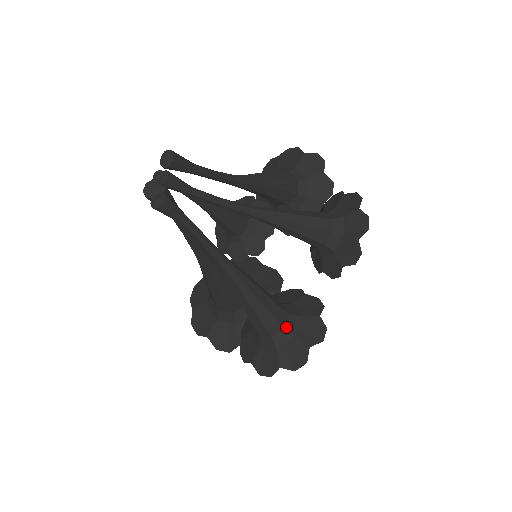
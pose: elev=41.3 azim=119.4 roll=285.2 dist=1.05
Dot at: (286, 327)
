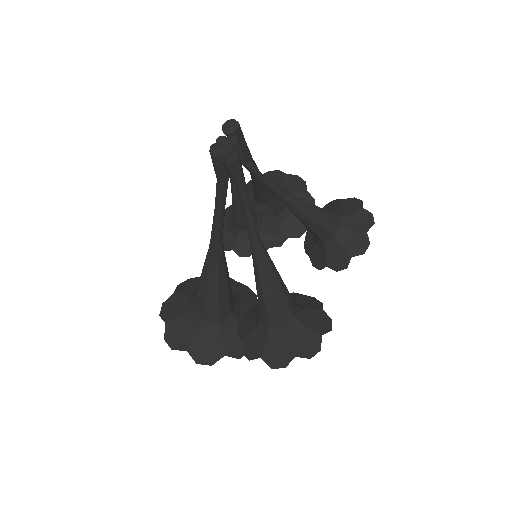
Dot at: (297, 318)
